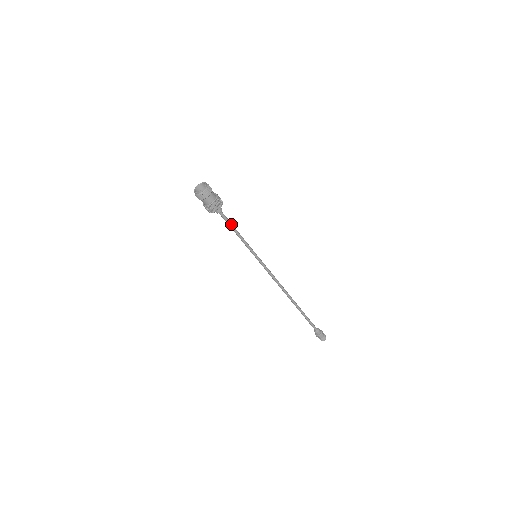
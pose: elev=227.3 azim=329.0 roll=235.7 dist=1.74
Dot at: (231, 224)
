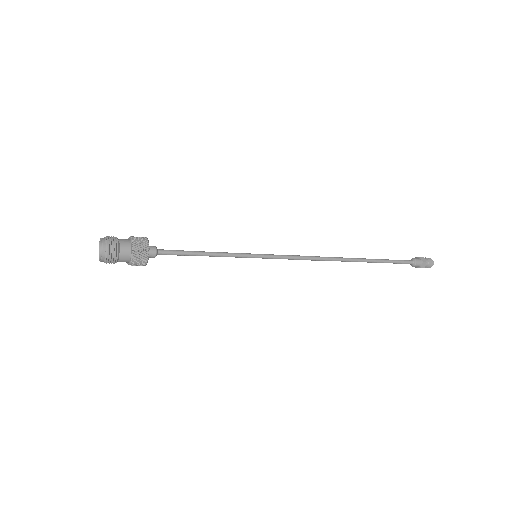
Dot at: (186, 252)
